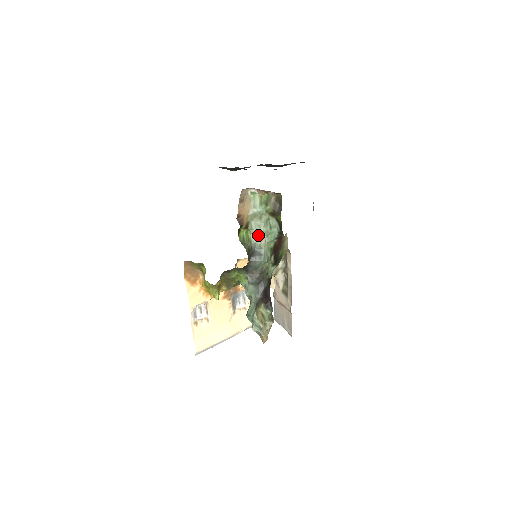
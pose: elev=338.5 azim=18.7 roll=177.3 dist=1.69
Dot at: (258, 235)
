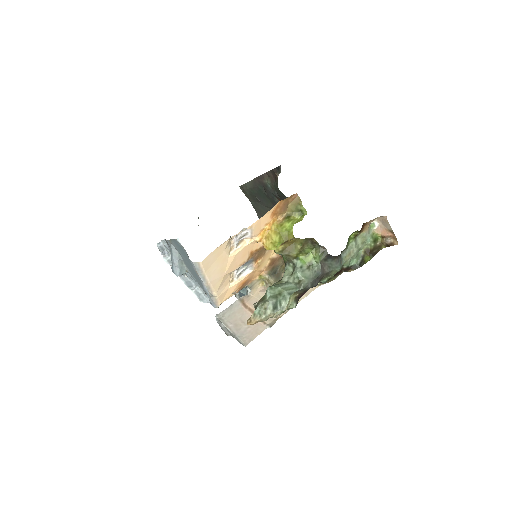
Dot at: (351, 250)
